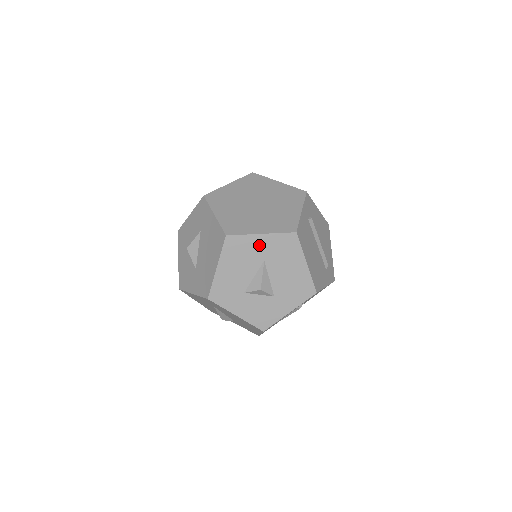
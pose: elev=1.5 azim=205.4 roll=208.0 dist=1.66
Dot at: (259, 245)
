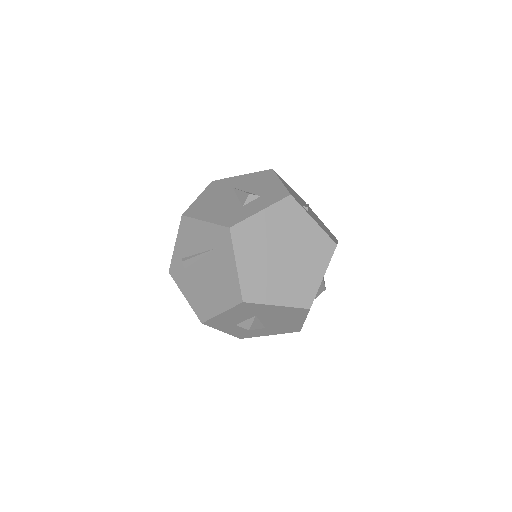
Dot at: occluded
